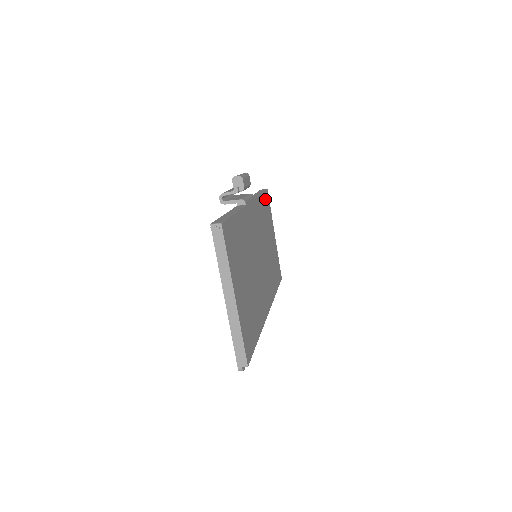
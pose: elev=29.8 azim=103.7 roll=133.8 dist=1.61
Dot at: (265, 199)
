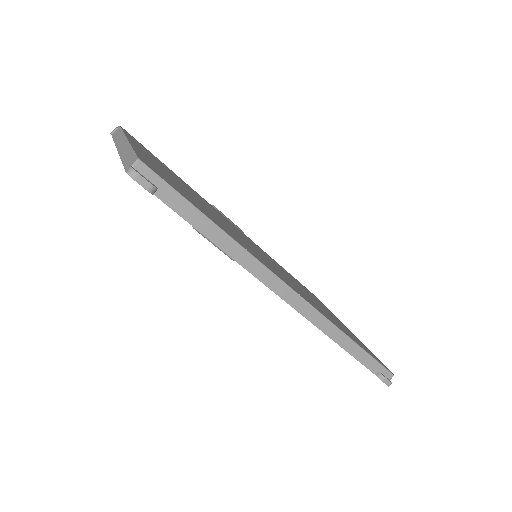
Dot at: occluded
